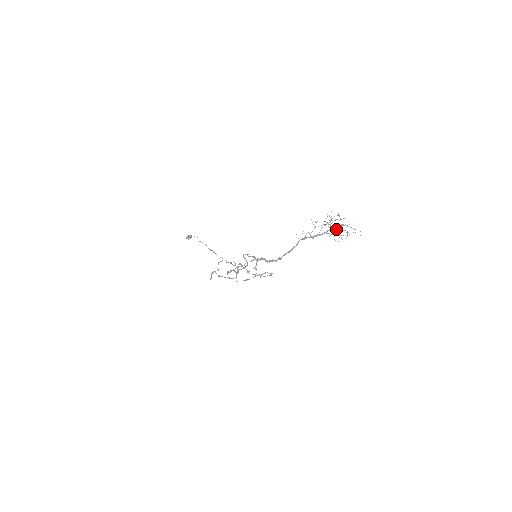
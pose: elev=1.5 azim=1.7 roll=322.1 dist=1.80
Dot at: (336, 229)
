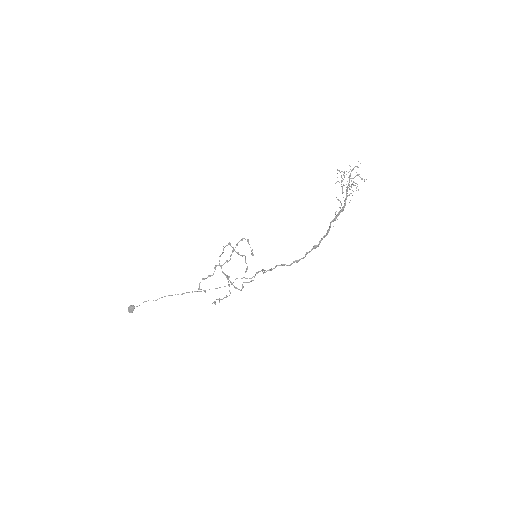
Dot at: occluded
